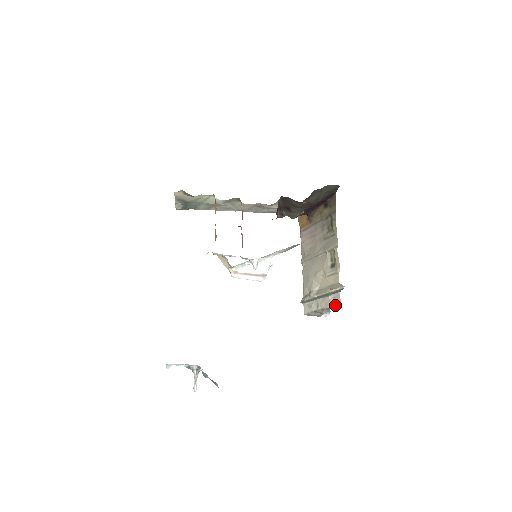
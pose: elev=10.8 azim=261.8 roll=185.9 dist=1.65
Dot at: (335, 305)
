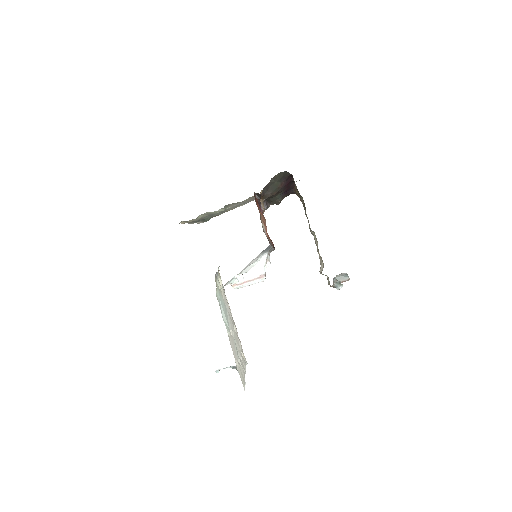
Dot at: (330, 286)
